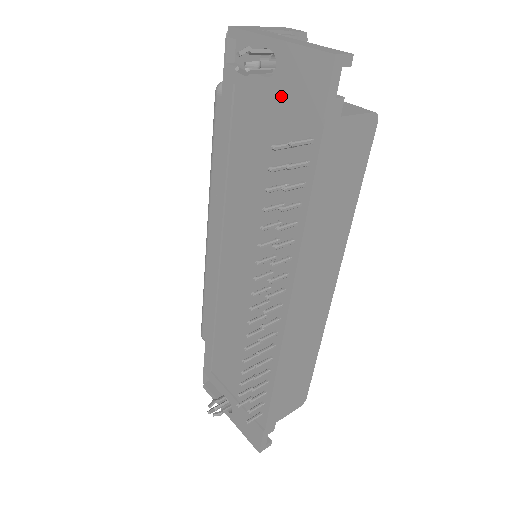
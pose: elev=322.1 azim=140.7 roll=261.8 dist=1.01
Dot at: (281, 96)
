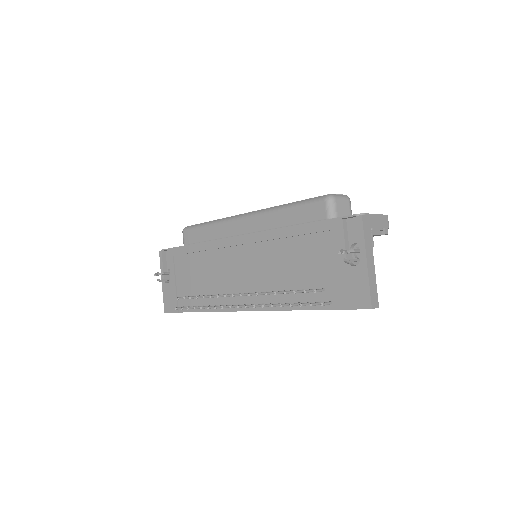
Dot at: (342, 275)
